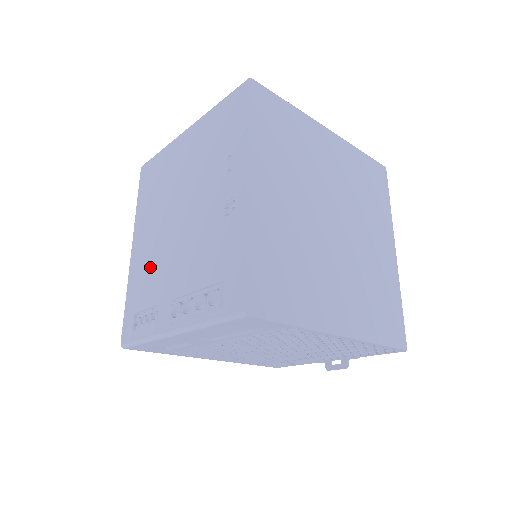
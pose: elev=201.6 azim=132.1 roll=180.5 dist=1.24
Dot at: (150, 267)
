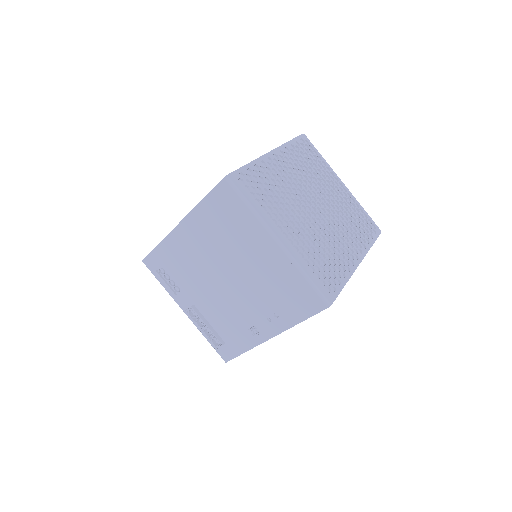
Dot at: (187, 265)
